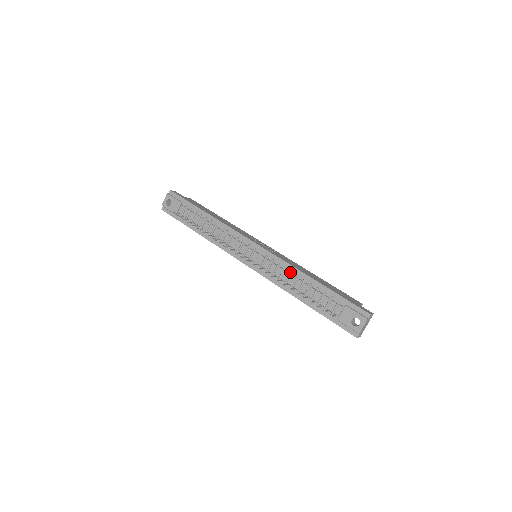
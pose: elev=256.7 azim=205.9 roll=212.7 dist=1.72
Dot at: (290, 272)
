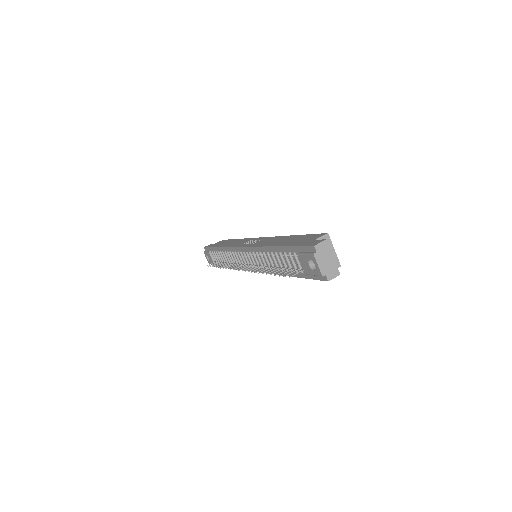
Dot at: (263, 254)
